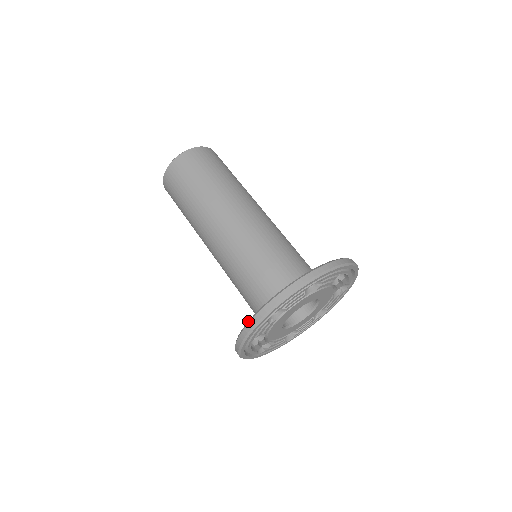
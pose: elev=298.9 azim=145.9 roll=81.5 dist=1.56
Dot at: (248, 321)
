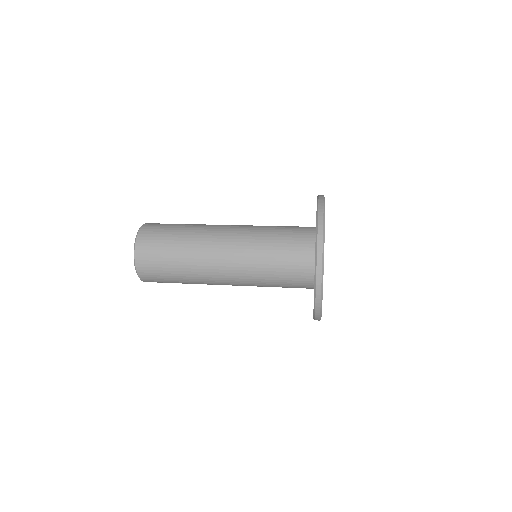
Dot at: occluded
